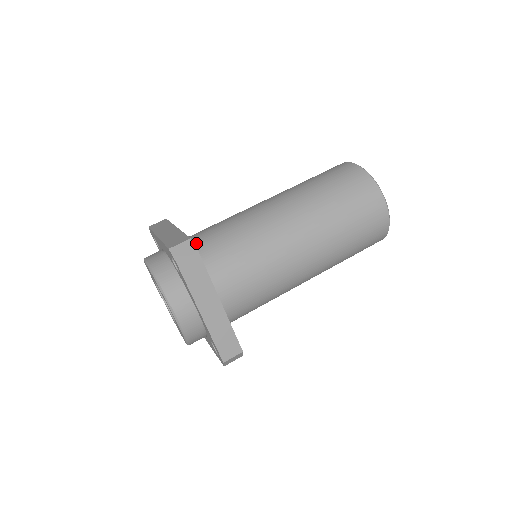
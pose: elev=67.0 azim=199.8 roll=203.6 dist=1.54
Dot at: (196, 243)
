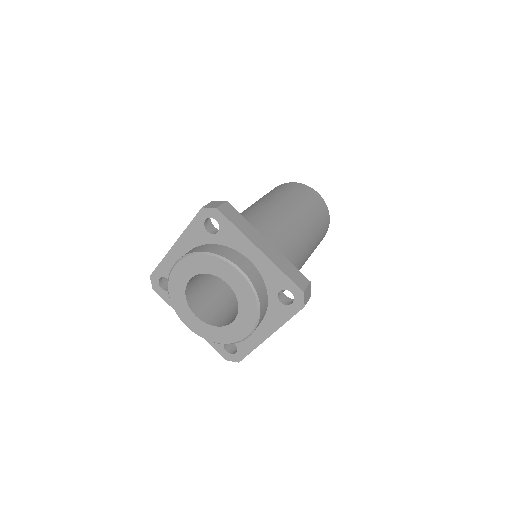
Dot at: occluded
